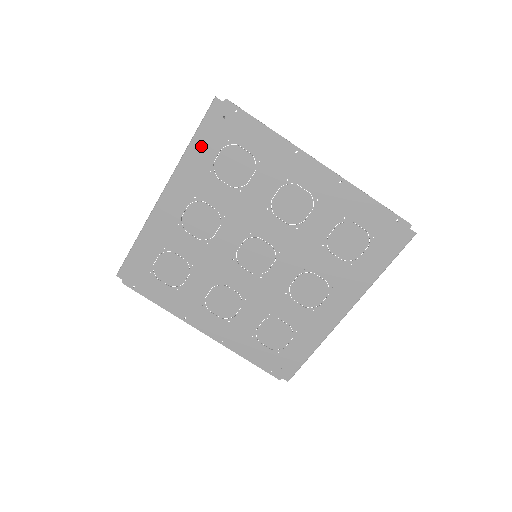
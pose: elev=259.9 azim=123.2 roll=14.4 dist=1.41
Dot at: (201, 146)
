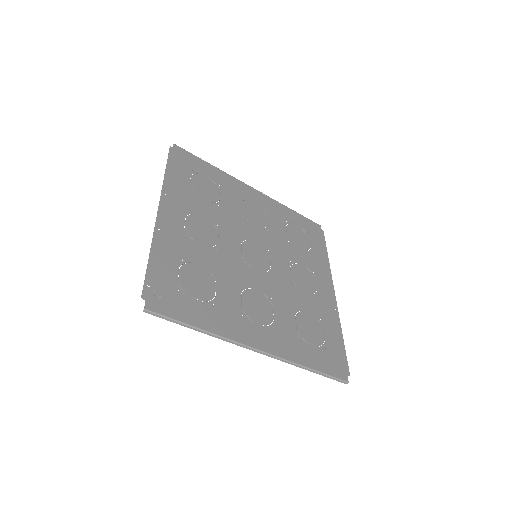
Dot at: (295, 216)
